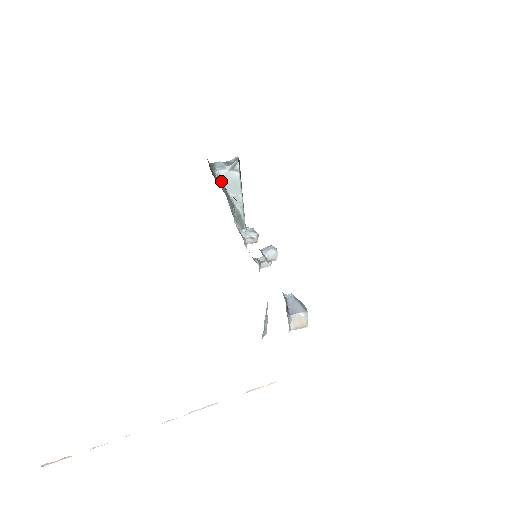
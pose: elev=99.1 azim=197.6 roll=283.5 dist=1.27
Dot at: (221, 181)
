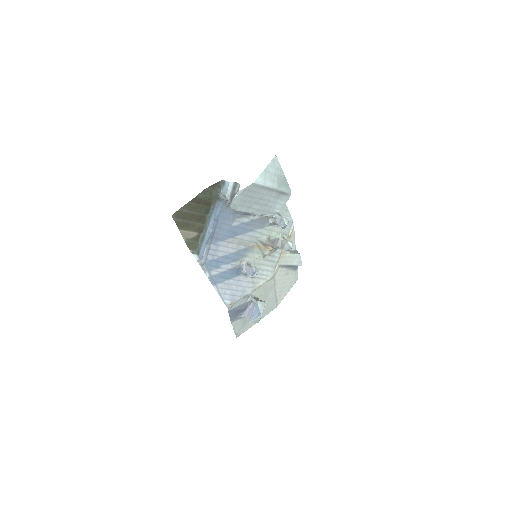
Dot at: (228, 201)
